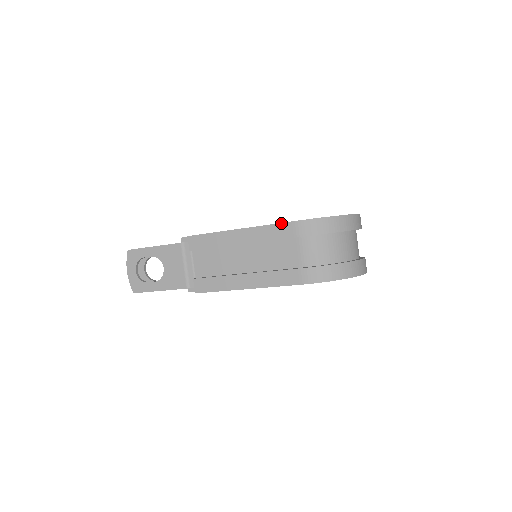
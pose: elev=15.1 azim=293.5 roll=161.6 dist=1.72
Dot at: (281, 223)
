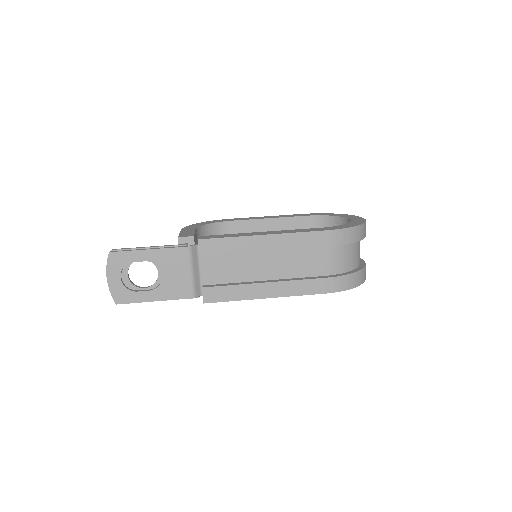
Dot at: (313, 231)
